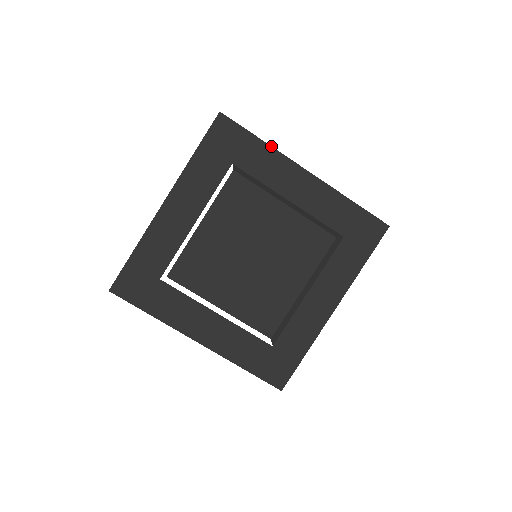
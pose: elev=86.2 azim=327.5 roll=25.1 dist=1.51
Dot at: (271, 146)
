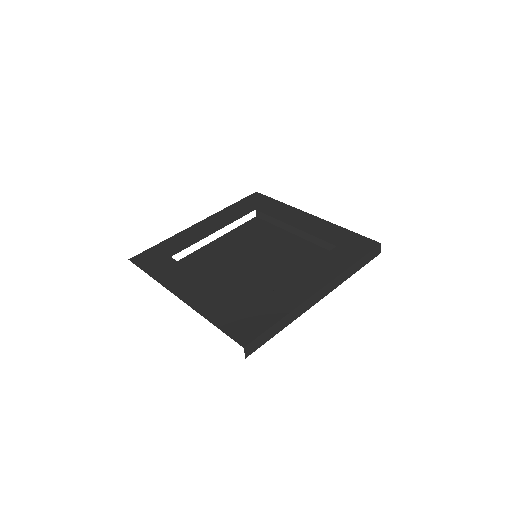
Dot at: (286, 204)
